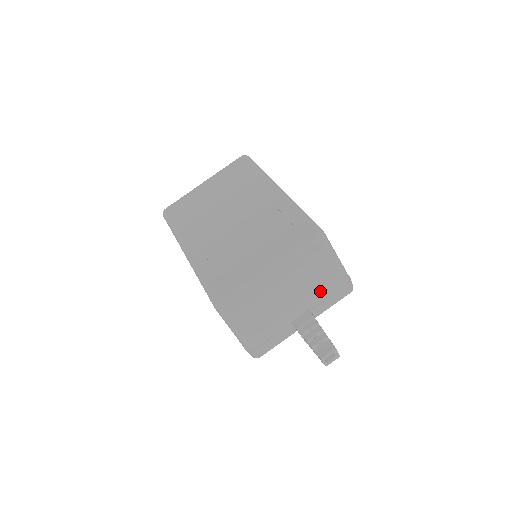
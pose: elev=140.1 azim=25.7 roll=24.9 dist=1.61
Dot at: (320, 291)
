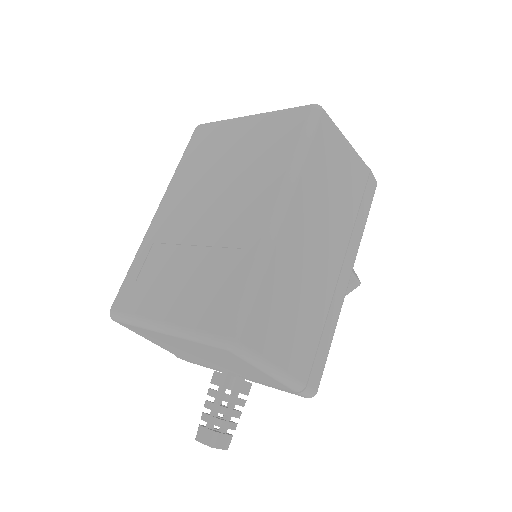
Dot at: (251, 374)
